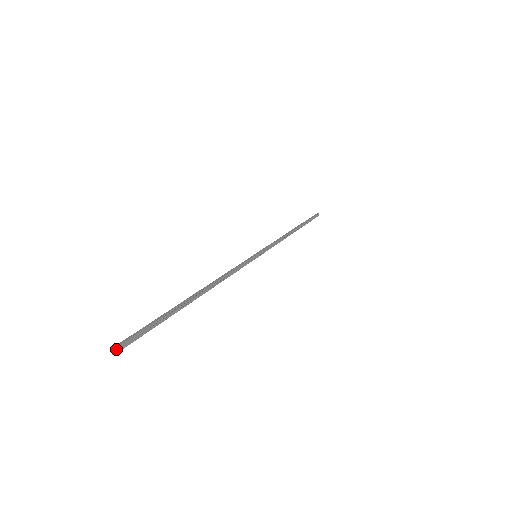
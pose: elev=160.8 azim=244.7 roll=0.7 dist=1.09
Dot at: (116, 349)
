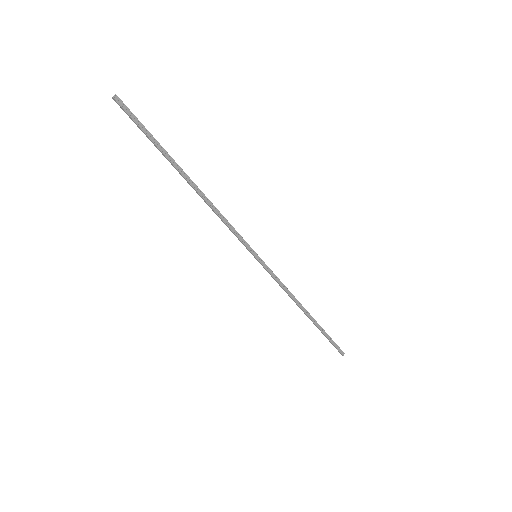
Dot at: (117, 97)
